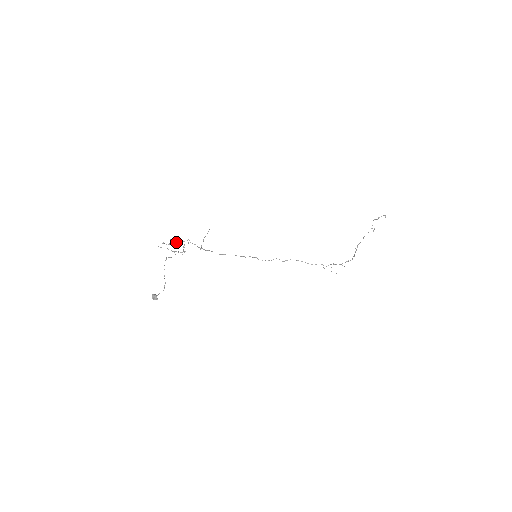
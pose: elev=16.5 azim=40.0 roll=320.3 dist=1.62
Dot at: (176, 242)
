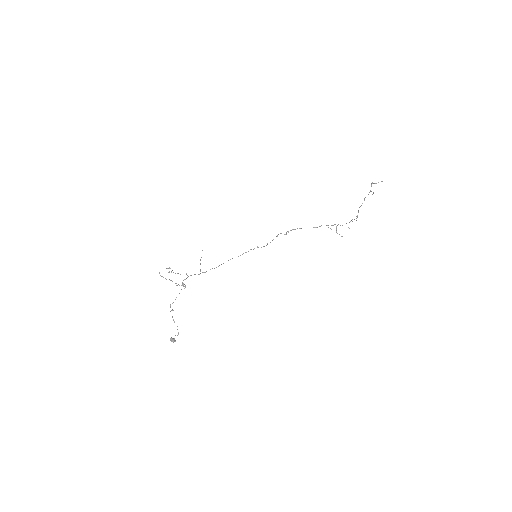
Dot at: occluded
